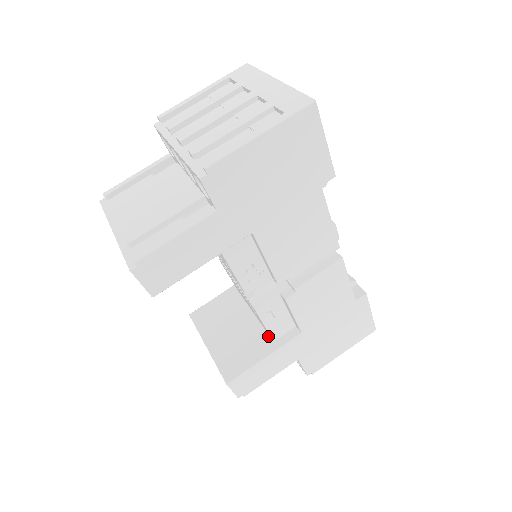
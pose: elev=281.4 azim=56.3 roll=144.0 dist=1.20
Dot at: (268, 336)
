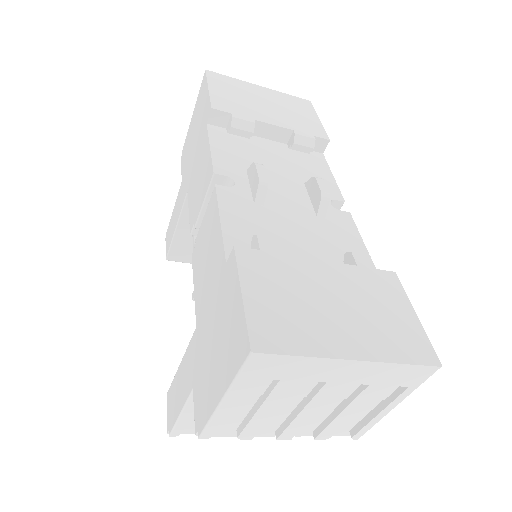
Dot at: occluded
